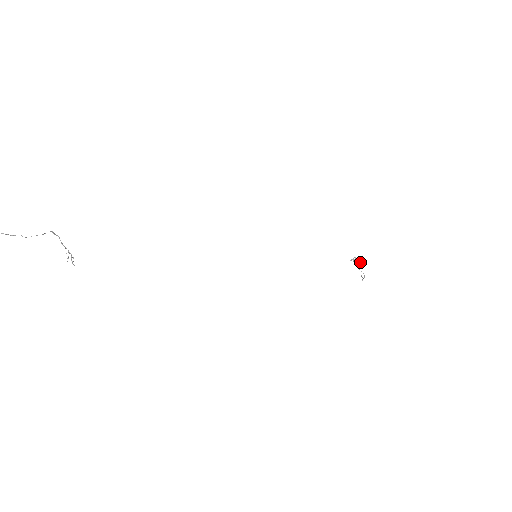
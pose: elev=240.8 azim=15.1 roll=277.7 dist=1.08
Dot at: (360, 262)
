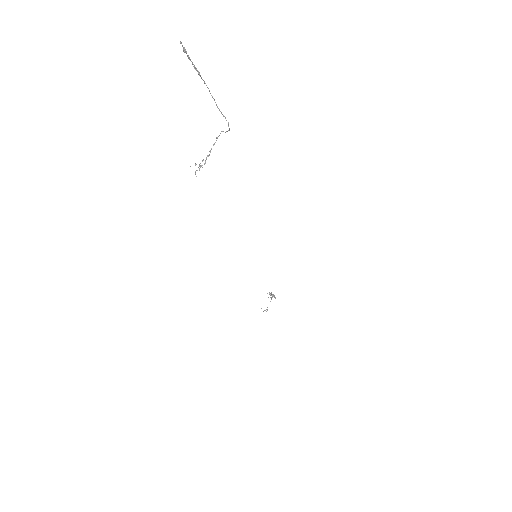
Dot at: occluded
